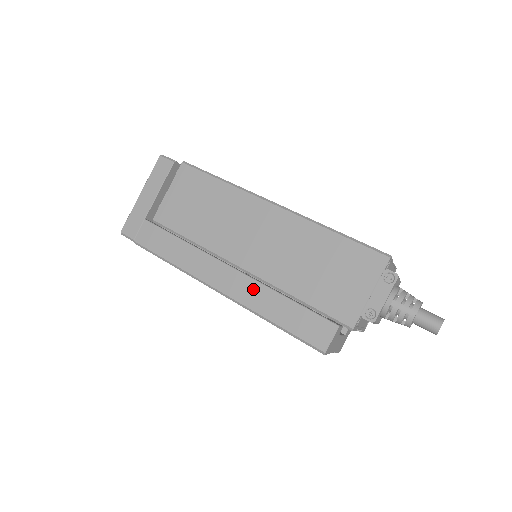
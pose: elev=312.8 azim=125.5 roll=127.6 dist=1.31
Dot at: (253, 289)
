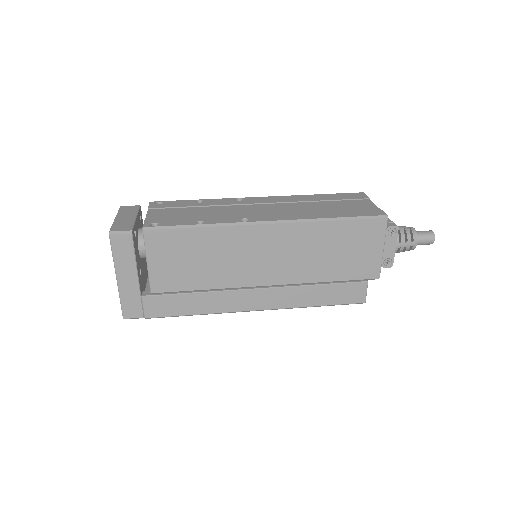
Dot at: (287, 294)
